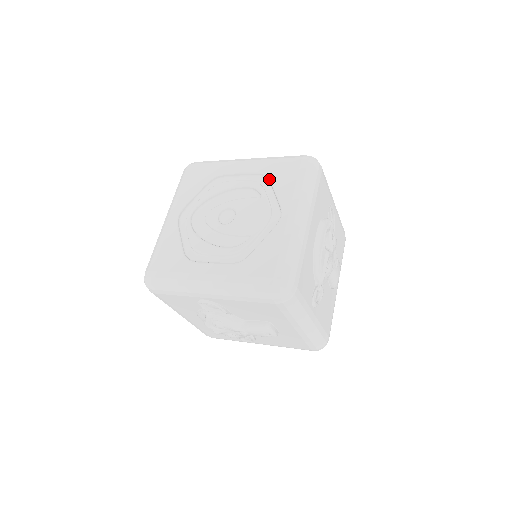
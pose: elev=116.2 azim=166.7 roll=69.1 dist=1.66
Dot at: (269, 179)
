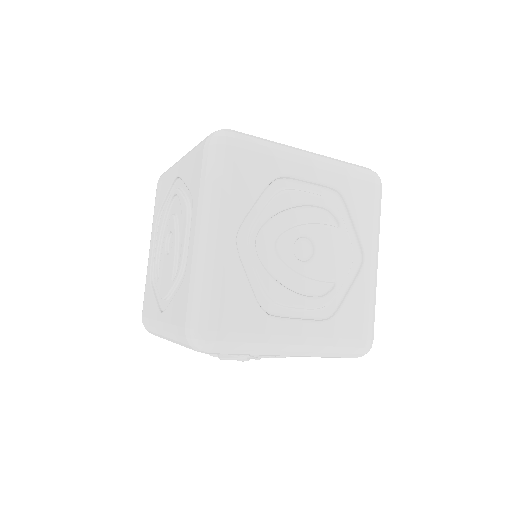
Dot at: (346, 201)
